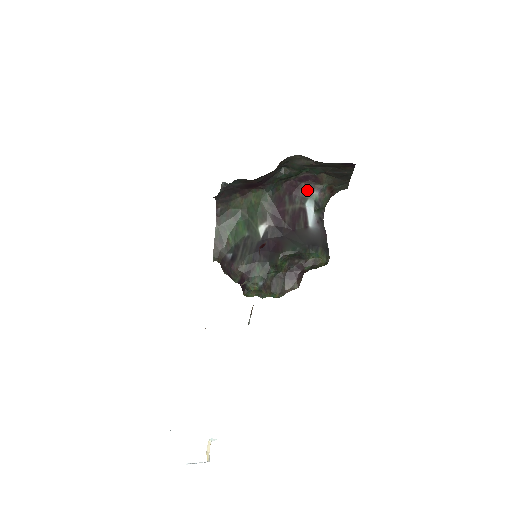
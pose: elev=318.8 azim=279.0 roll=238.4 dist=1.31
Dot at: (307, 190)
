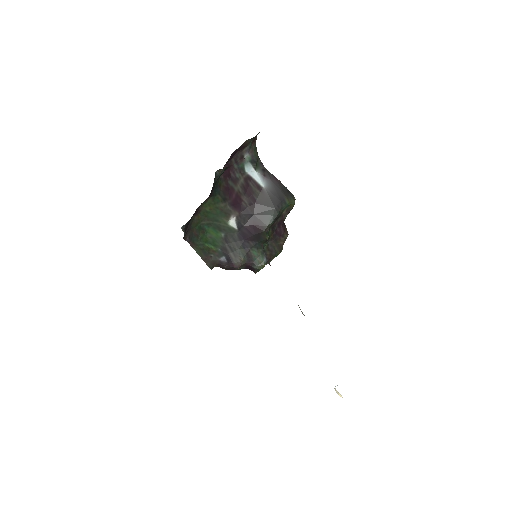
Dot at: (238, 160)
